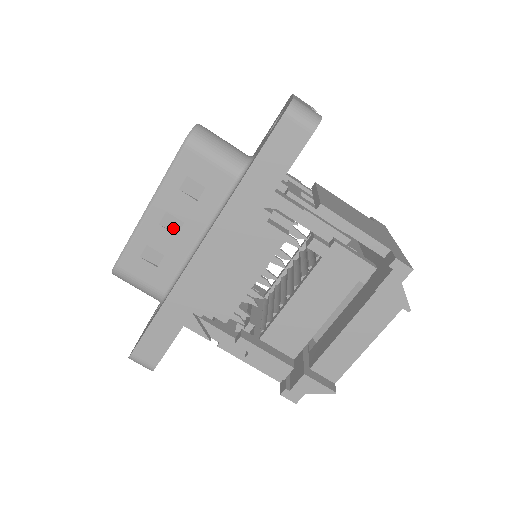
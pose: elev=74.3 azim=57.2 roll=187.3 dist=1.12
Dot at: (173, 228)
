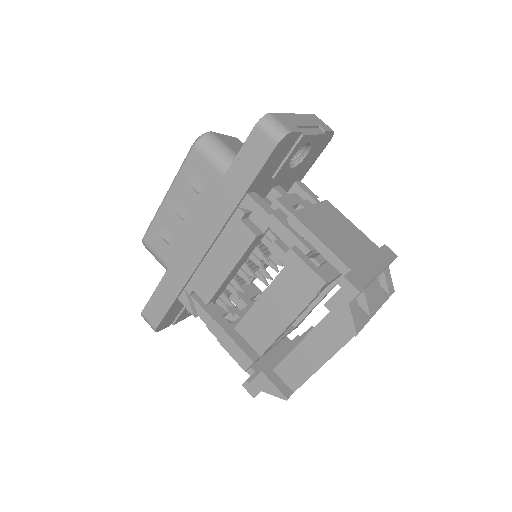
Dot at: (182, 215)
